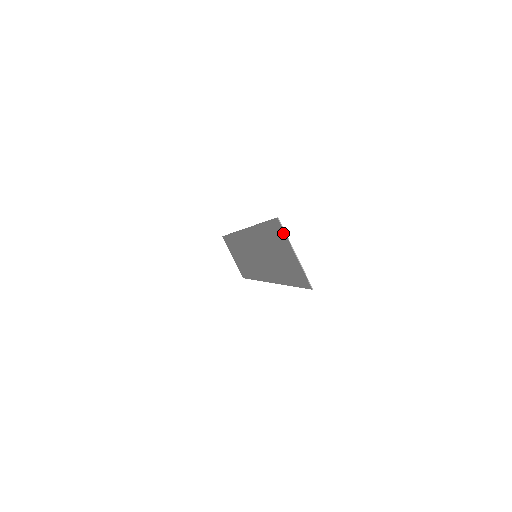
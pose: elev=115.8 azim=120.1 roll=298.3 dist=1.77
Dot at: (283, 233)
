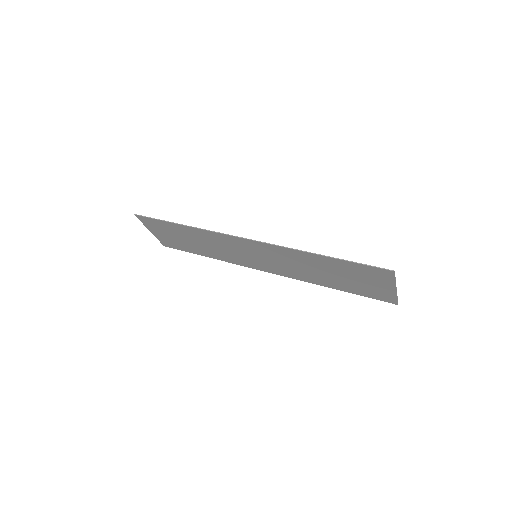
Dot at: (390, 278)
